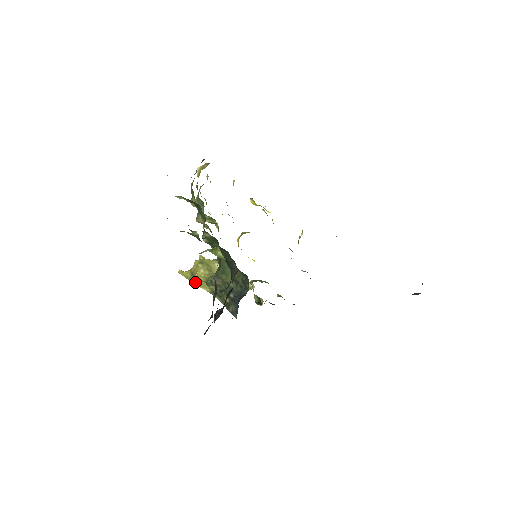
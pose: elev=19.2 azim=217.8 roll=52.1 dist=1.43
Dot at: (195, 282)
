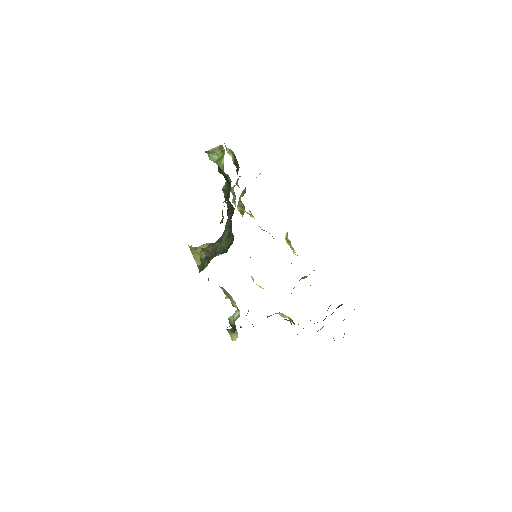
Dot at: (194, 253)
